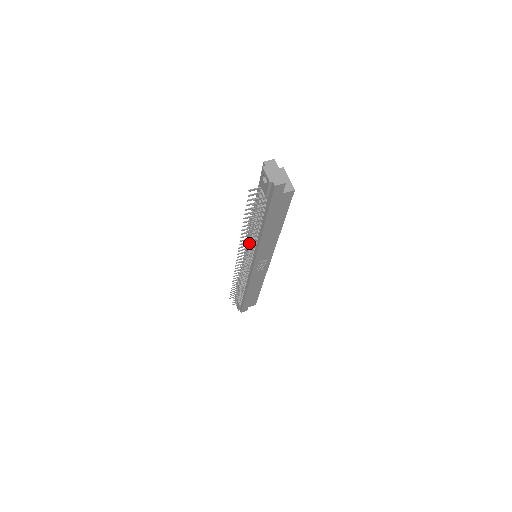
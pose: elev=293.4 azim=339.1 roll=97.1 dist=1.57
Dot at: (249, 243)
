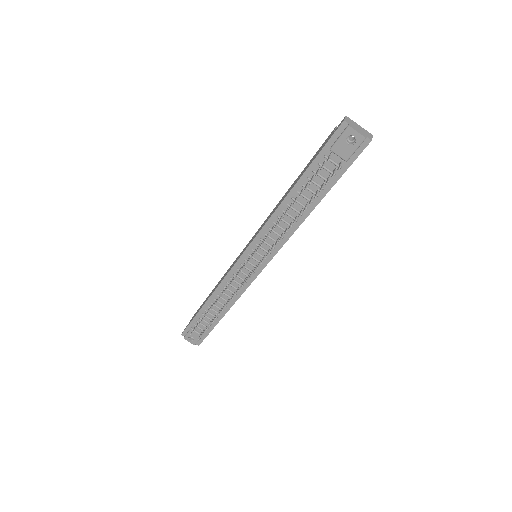
Dot at: (263, 240)
